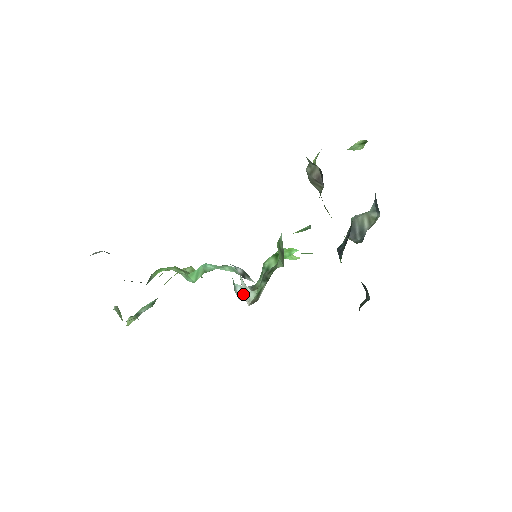
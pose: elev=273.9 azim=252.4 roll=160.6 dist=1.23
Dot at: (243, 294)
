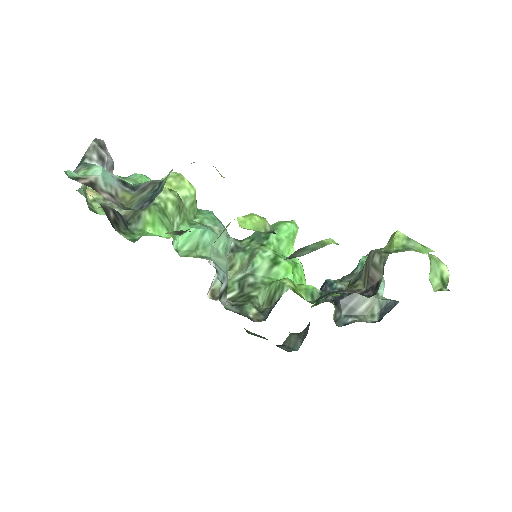
Dot at: (212, 283)
